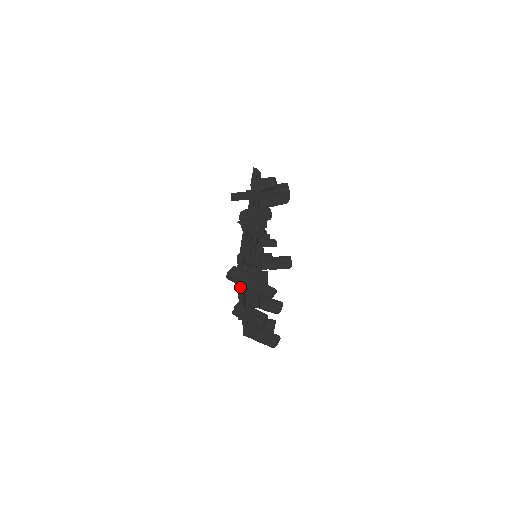
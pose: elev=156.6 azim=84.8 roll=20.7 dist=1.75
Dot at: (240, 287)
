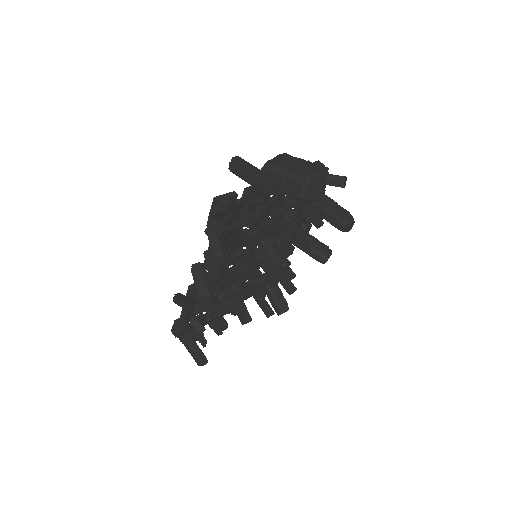
Dot at: occluded
